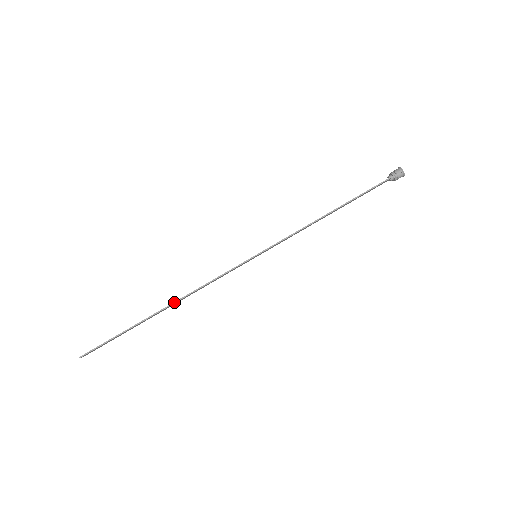
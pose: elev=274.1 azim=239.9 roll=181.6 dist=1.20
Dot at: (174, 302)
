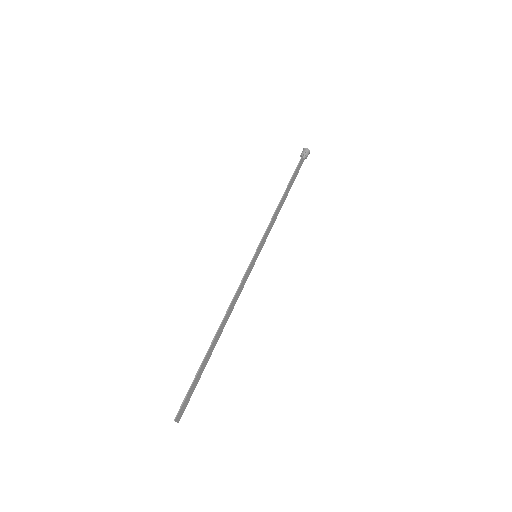
Dot at: (220, 324)
